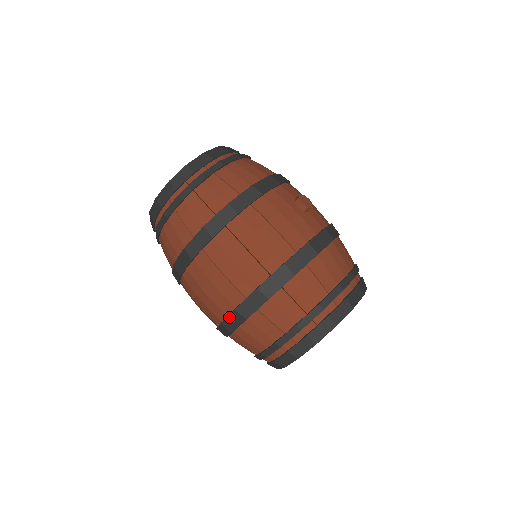
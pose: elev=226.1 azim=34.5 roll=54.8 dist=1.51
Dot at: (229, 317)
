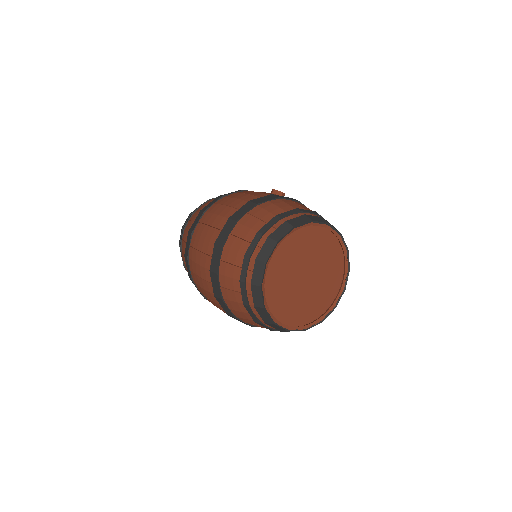
Dot at: (213, 256)
